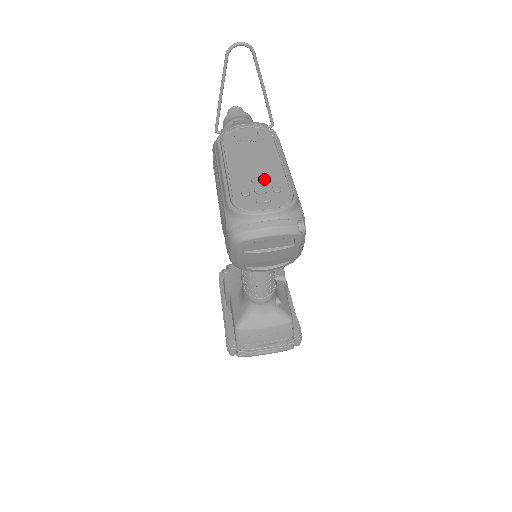
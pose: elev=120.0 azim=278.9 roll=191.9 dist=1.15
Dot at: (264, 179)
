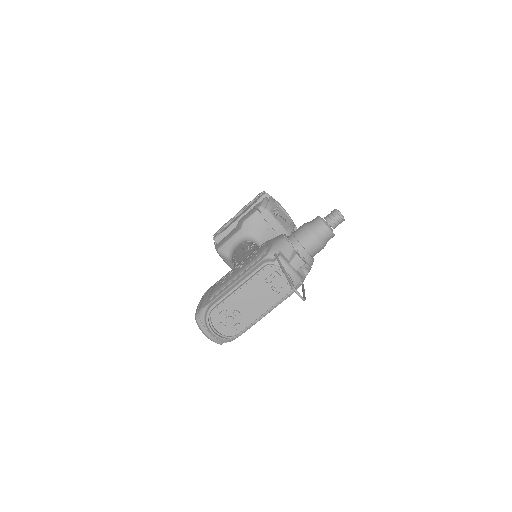
Dot at: (239, 317)
